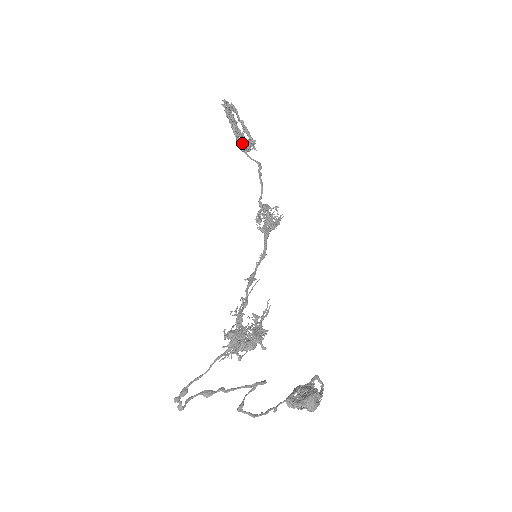
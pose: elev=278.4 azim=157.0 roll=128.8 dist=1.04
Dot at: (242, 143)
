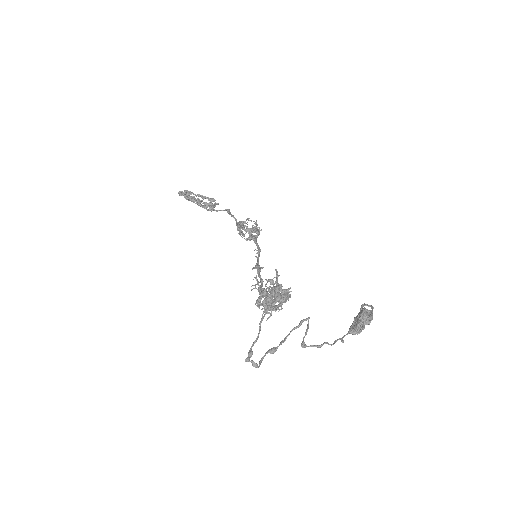
Dot at: occluded
